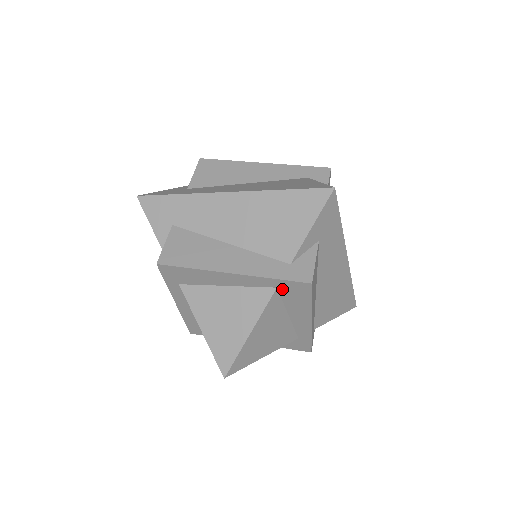
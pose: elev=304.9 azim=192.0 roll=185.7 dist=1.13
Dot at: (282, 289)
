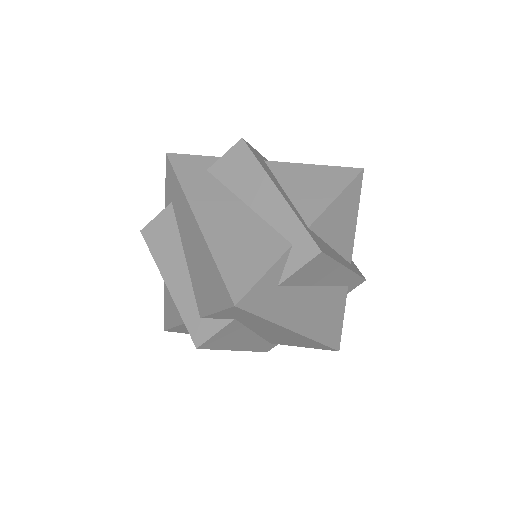
Dot at: occluded
